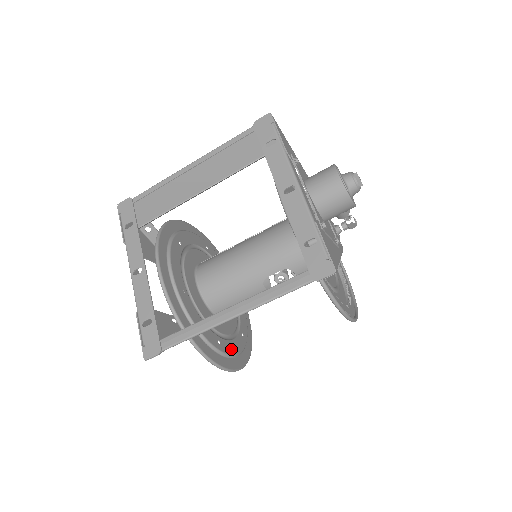
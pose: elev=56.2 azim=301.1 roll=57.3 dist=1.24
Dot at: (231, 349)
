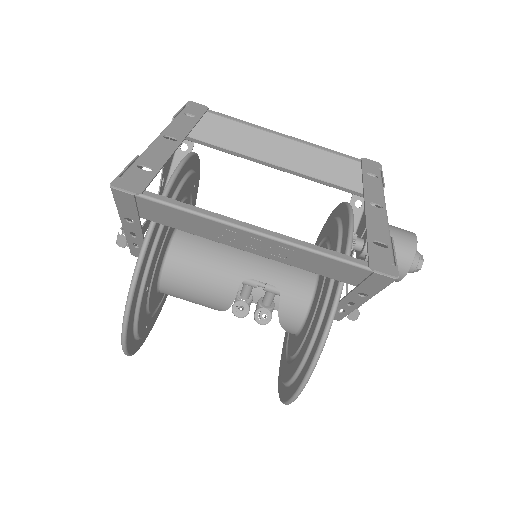
Dot at: (142, 314)
